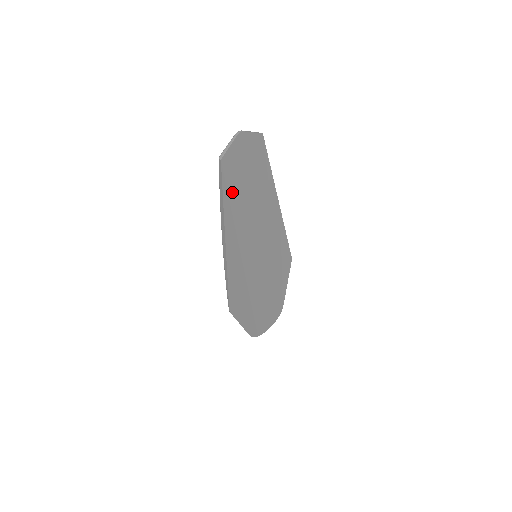
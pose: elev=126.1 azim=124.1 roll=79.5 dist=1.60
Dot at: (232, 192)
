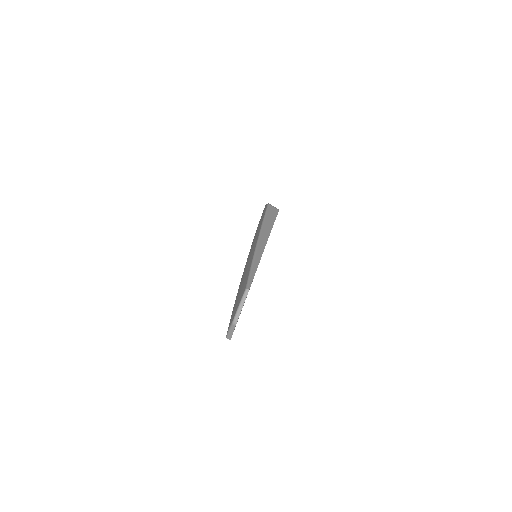
Dot at: occluded
